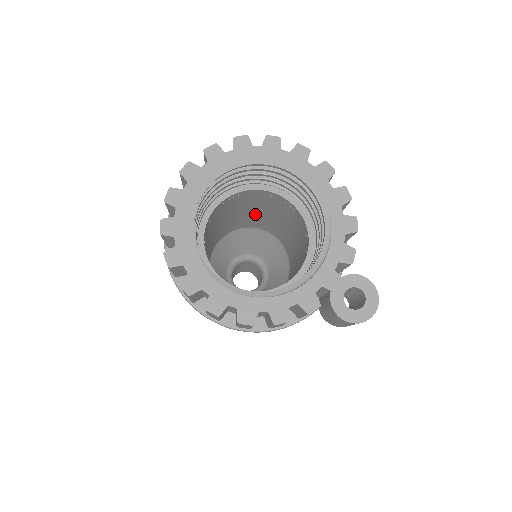
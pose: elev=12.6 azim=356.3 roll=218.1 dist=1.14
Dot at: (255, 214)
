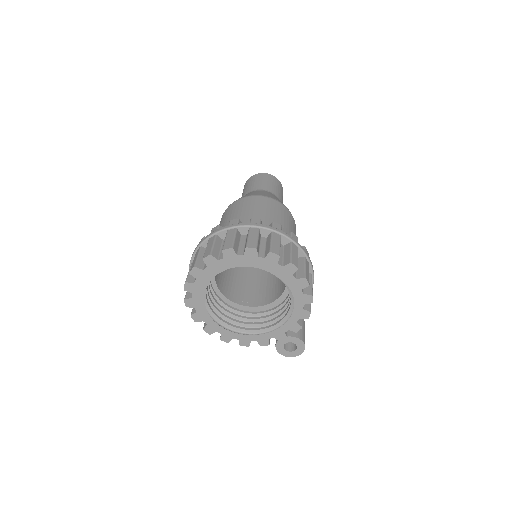
Dot at: occluded
